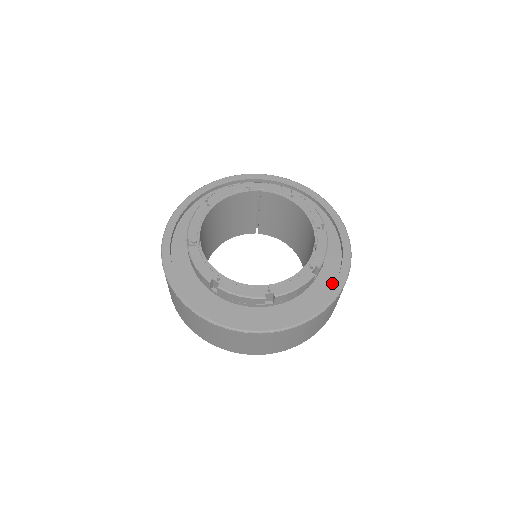
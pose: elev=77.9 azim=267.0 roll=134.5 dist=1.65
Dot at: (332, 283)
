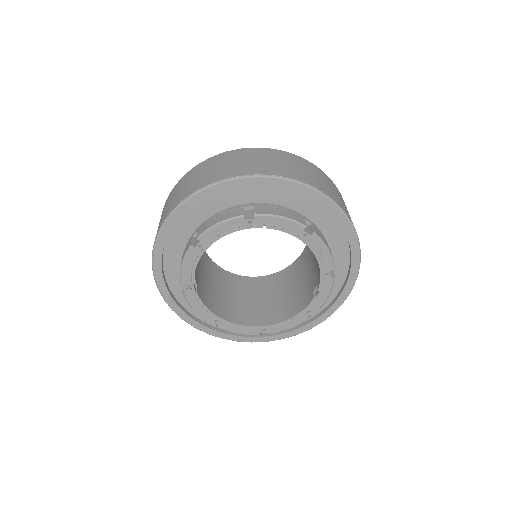
Dot at: (328, 303)
